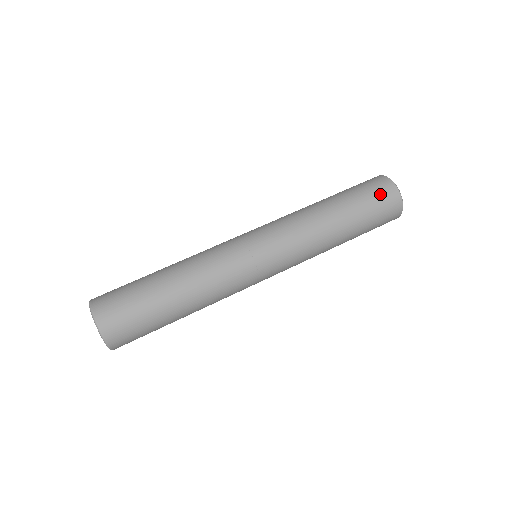
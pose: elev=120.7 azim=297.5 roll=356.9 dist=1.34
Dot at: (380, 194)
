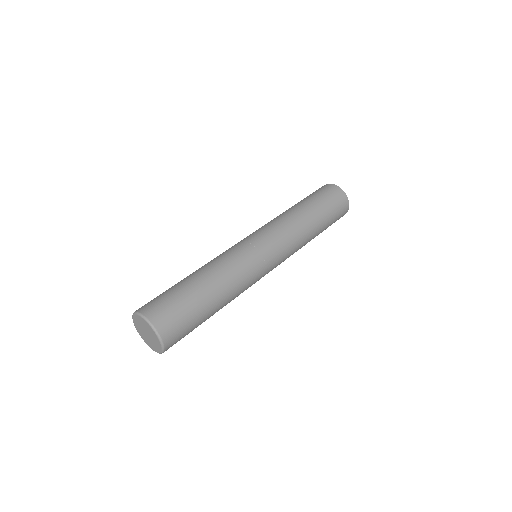
Dot at: (335, 198)
